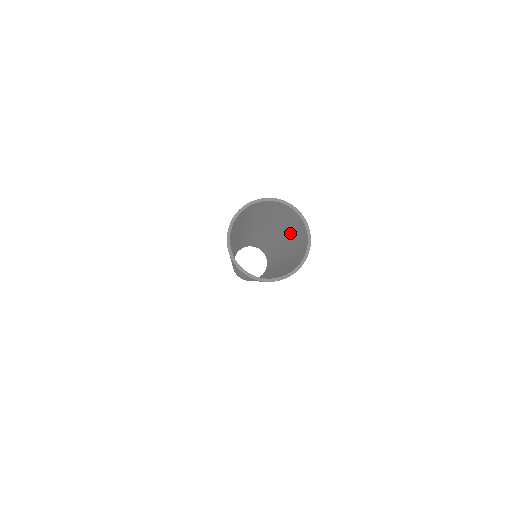
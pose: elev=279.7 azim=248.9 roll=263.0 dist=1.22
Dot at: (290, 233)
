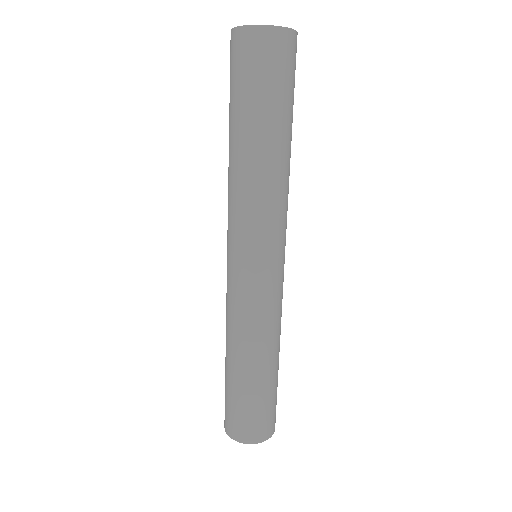
Dot at: occluded
